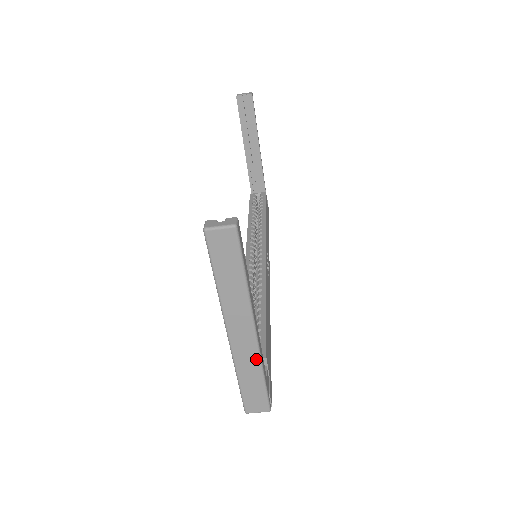
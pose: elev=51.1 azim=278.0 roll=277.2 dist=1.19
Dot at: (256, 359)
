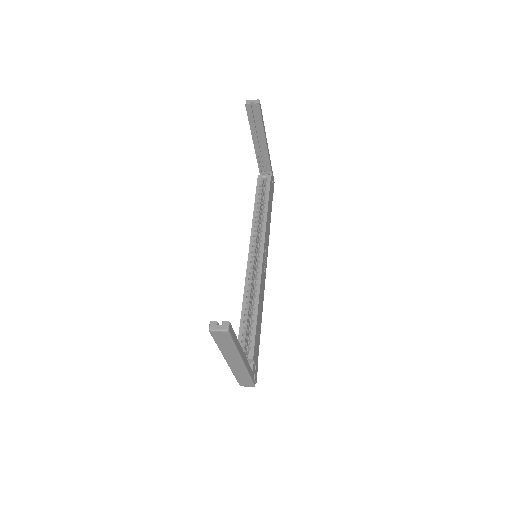
Dot at: (244, 371)
